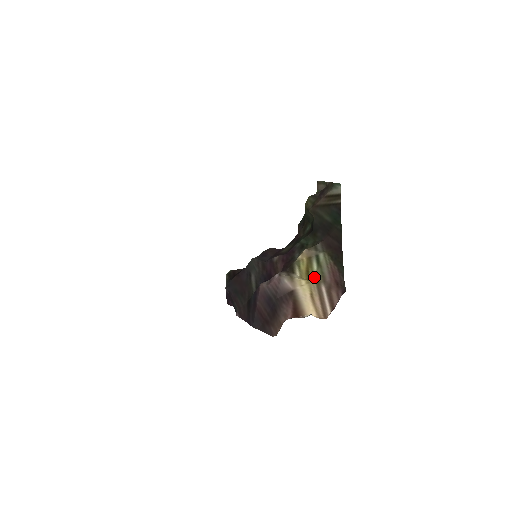
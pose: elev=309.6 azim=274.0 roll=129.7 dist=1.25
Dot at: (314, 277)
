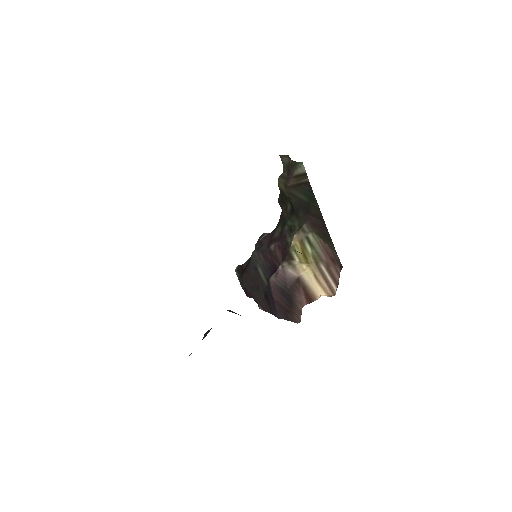
Dot at: (311, 259)
